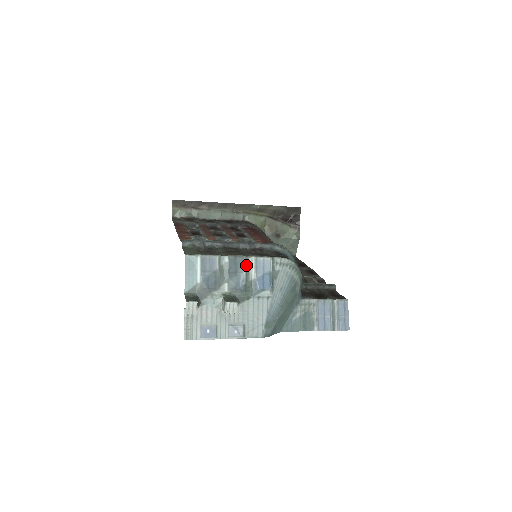
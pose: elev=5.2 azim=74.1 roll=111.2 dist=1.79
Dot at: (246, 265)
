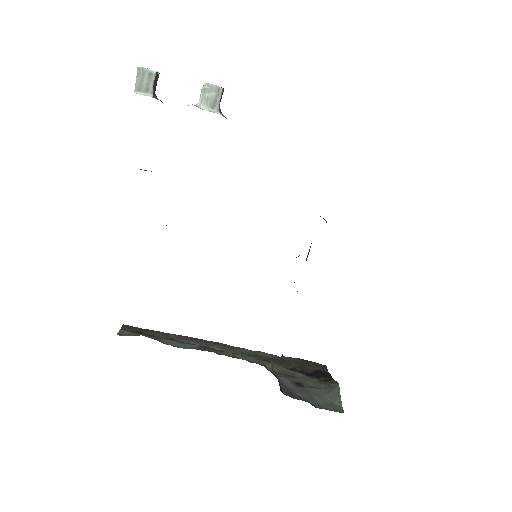
Dot at: occluded
